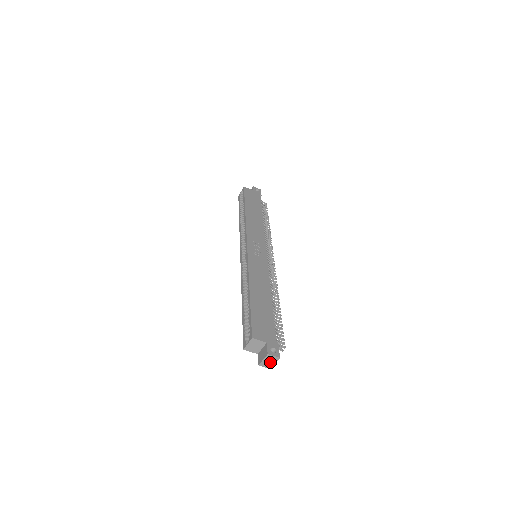
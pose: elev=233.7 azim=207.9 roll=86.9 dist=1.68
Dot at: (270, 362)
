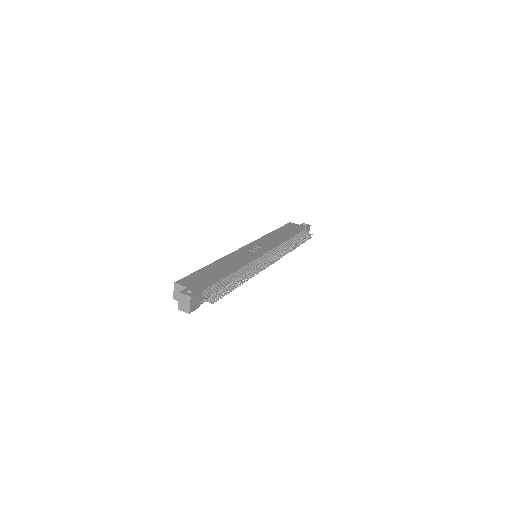
Dot at: (185, 304)
